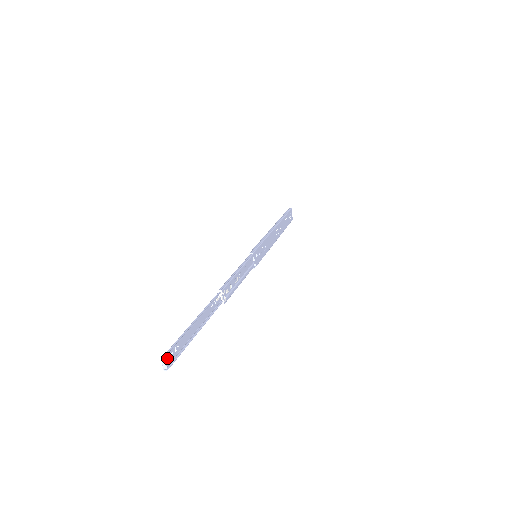
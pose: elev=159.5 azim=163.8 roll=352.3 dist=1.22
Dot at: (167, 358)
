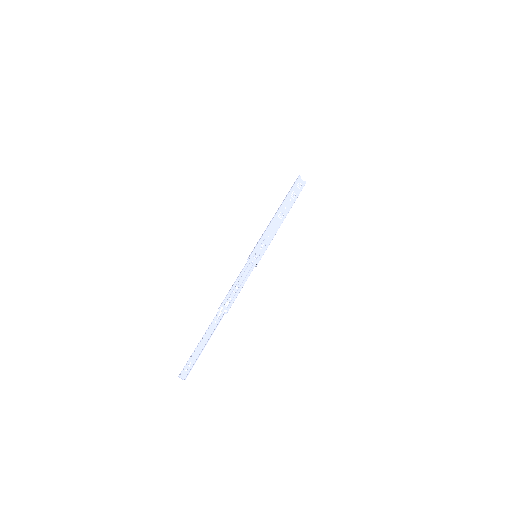
Dot at: (184, 374)
